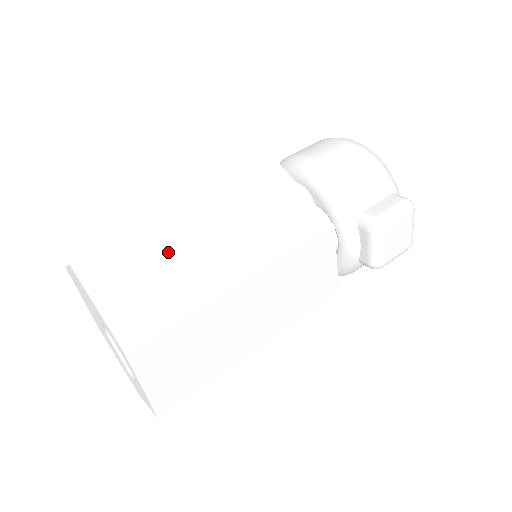
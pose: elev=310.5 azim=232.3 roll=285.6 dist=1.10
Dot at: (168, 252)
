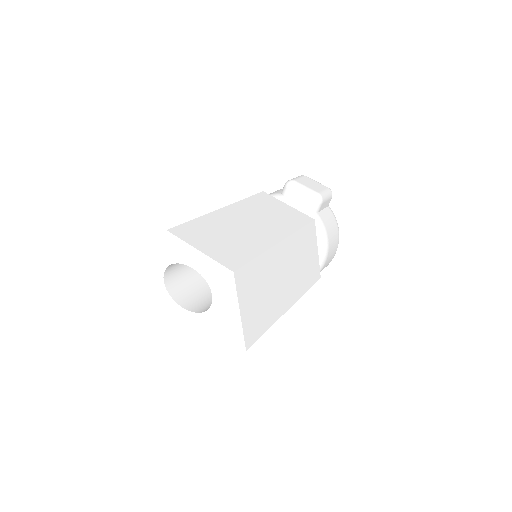
Dot at: occluded
